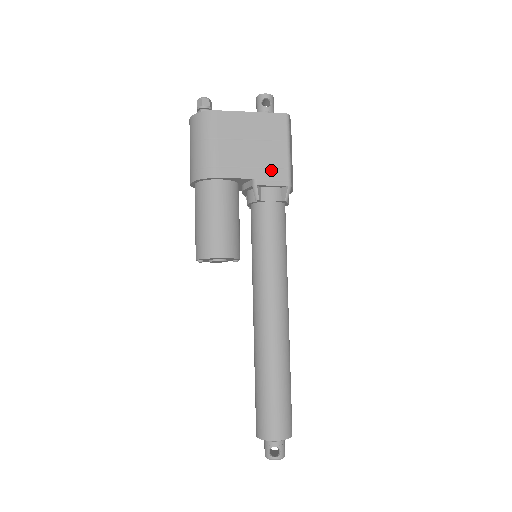
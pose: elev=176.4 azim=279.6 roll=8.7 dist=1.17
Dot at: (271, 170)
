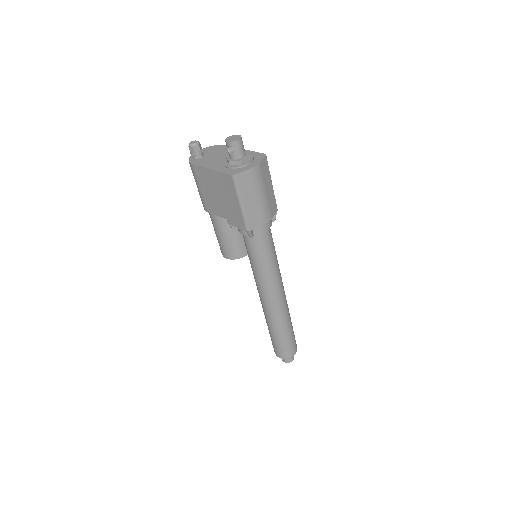
Dot at: (233, 216)
